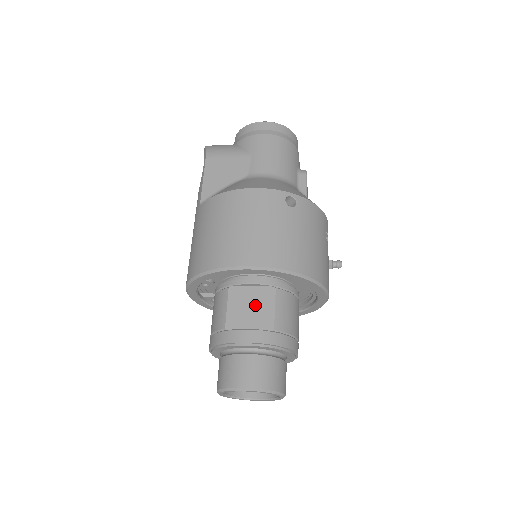
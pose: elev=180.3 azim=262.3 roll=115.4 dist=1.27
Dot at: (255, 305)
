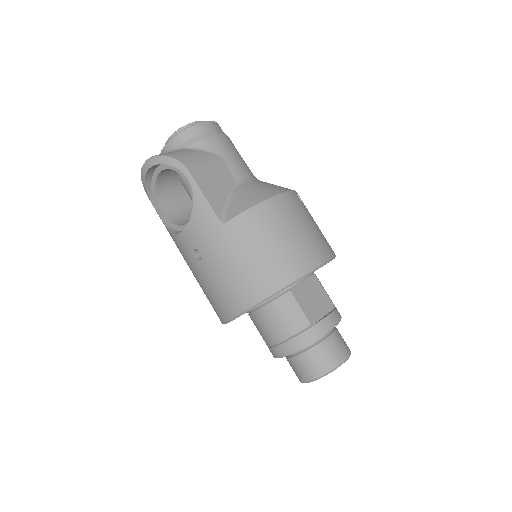
Dot at: (314, 295)
